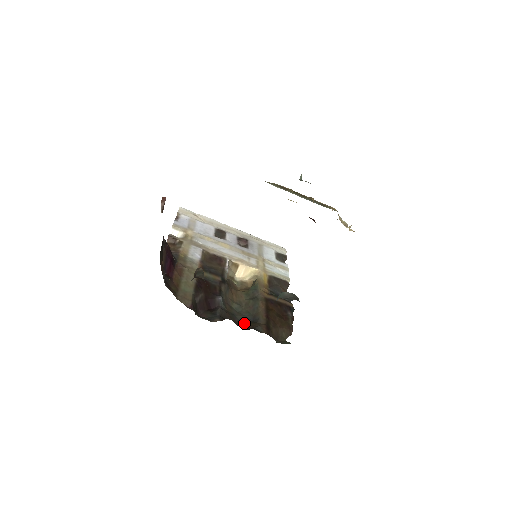
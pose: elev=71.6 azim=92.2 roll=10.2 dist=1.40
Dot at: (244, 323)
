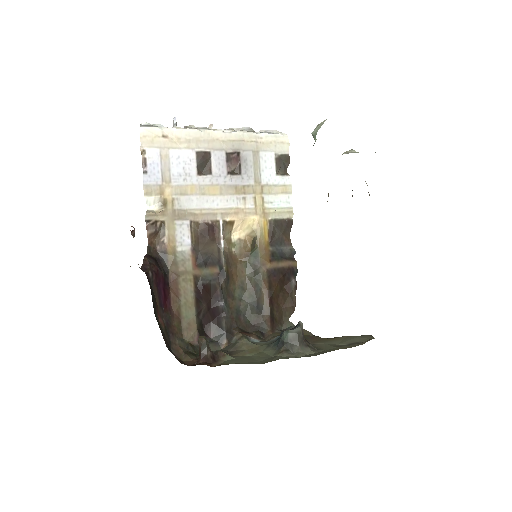
Dot at: (249, 317)
